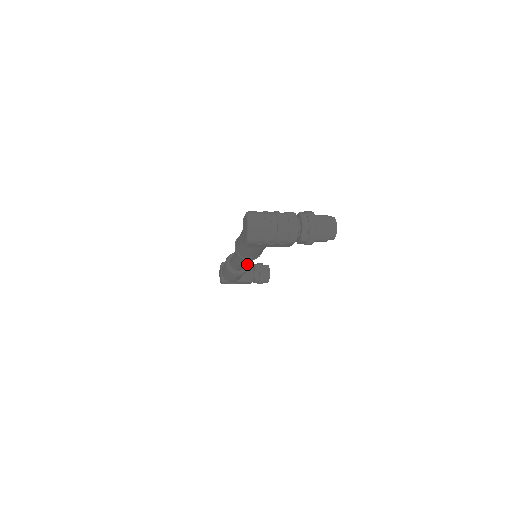
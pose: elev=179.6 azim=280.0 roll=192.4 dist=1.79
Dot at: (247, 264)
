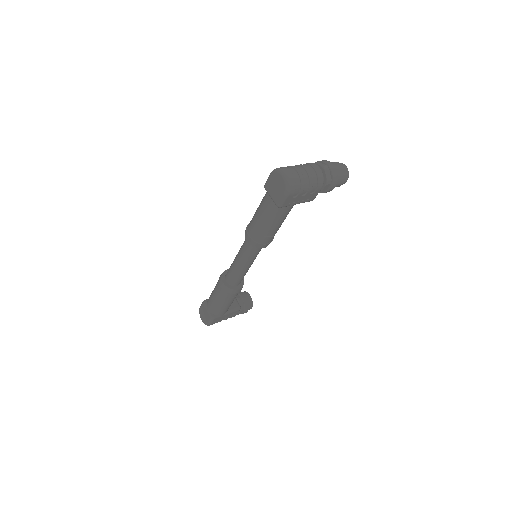
Dot at: occluded
